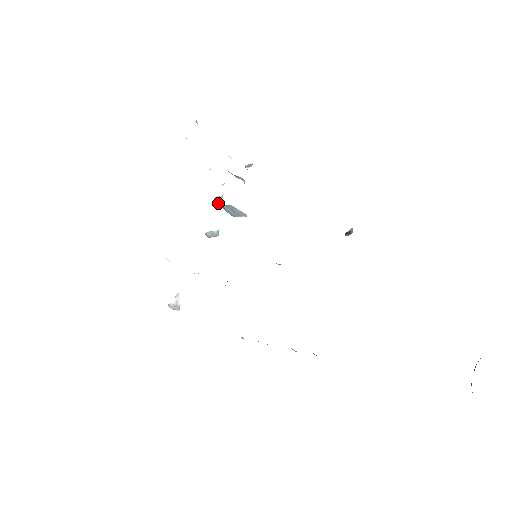
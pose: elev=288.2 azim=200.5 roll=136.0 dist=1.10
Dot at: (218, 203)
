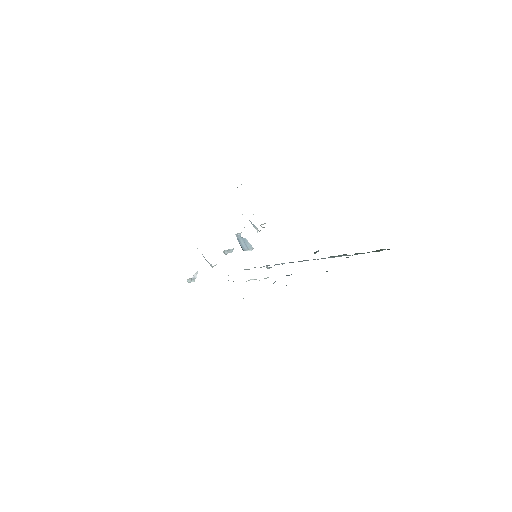
Dot at: (238, 237)
